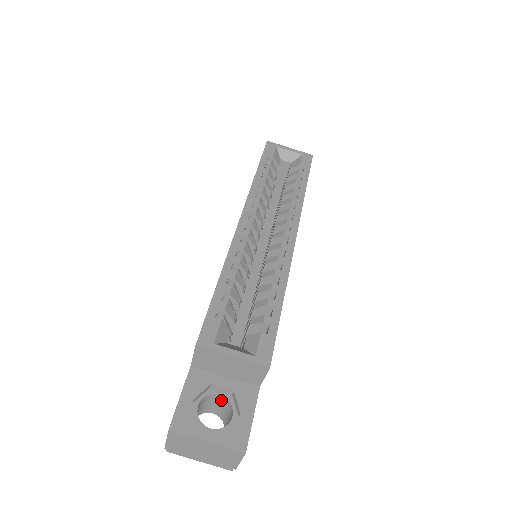
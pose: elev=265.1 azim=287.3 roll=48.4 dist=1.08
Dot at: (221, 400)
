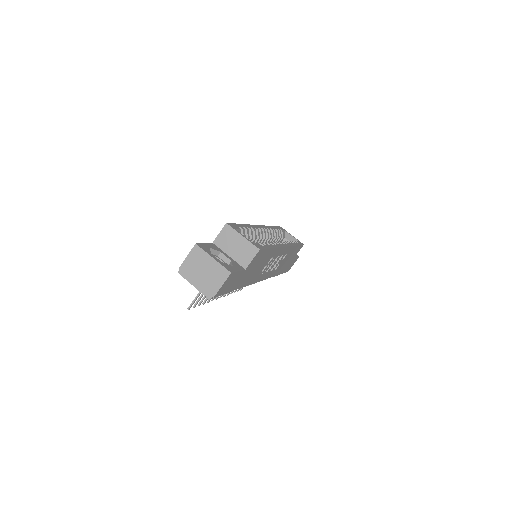
Dot at: occluded
